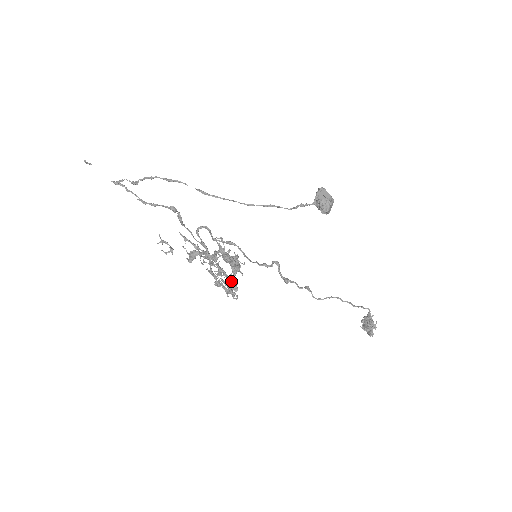
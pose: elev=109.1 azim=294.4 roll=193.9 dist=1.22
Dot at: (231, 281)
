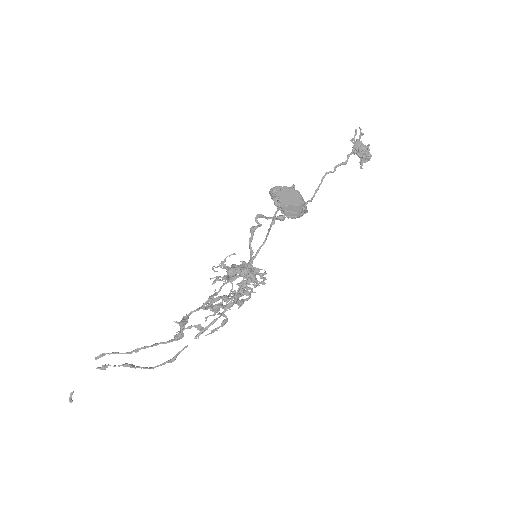
Dot at: occluded
